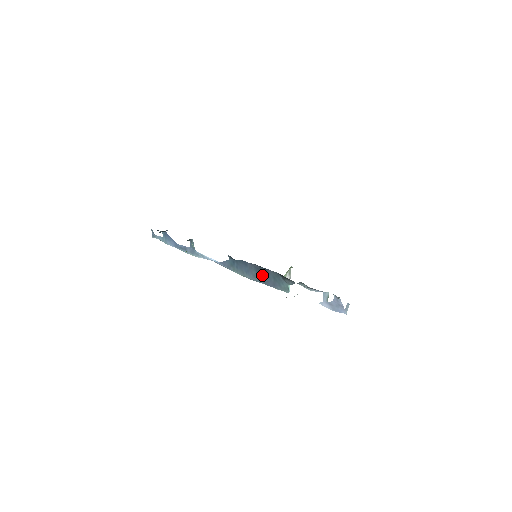
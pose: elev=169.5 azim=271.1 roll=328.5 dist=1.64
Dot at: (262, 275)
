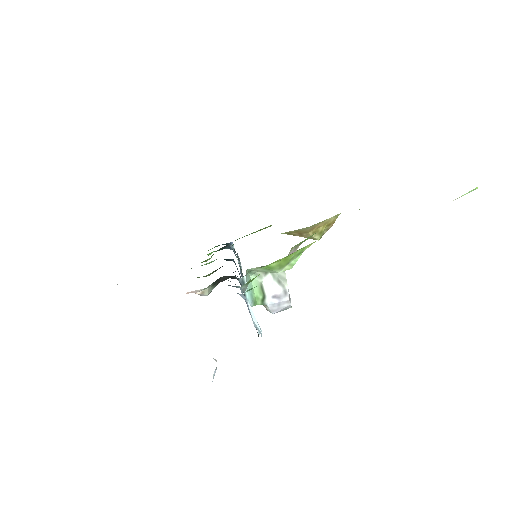
Dot at: occluded
